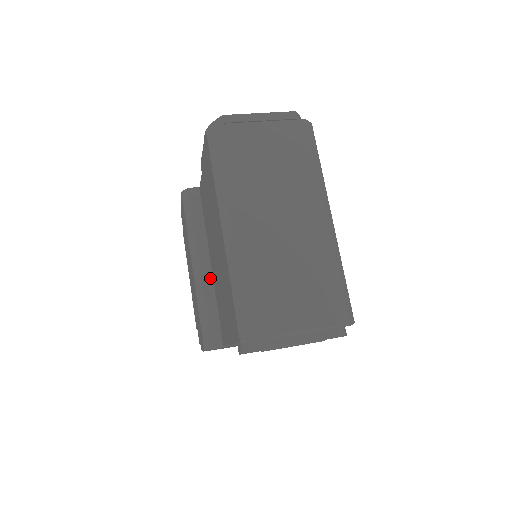
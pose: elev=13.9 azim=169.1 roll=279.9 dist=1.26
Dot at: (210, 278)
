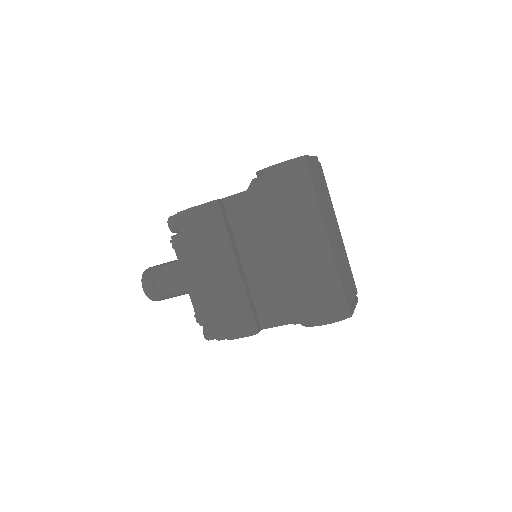
Dot at: (245, 277)
